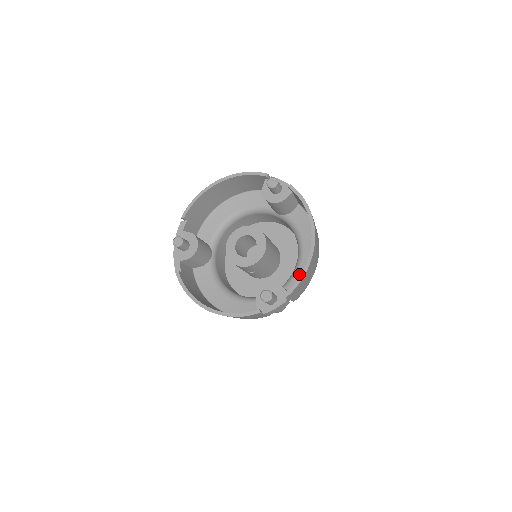
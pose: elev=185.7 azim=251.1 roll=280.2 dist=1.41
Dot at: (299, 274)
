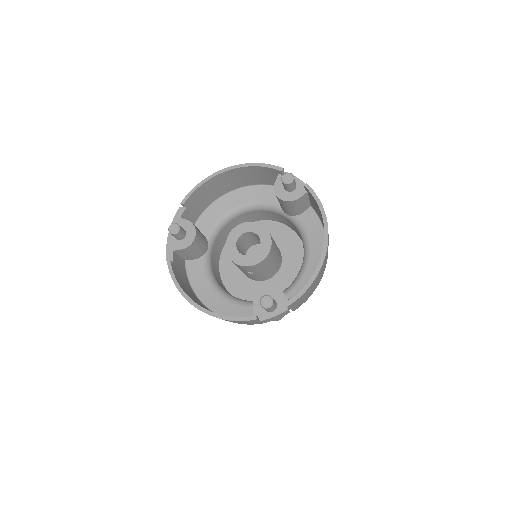
Dot at: (302, 282)
